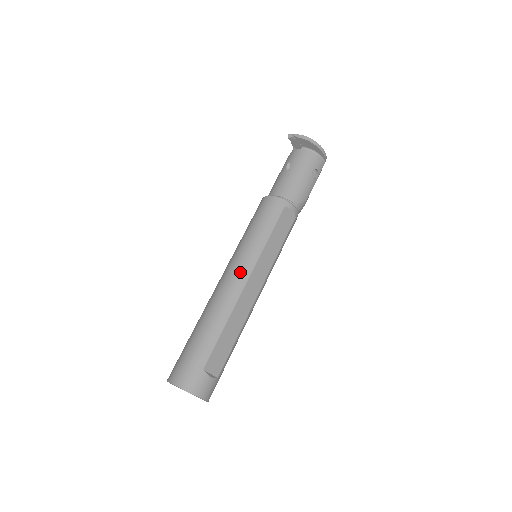
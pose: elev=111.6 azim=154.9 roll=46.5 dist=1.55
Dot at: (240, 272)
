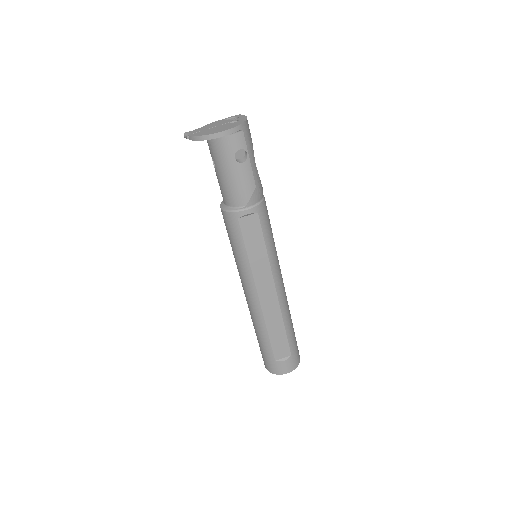
Dot at: (248, 291)
